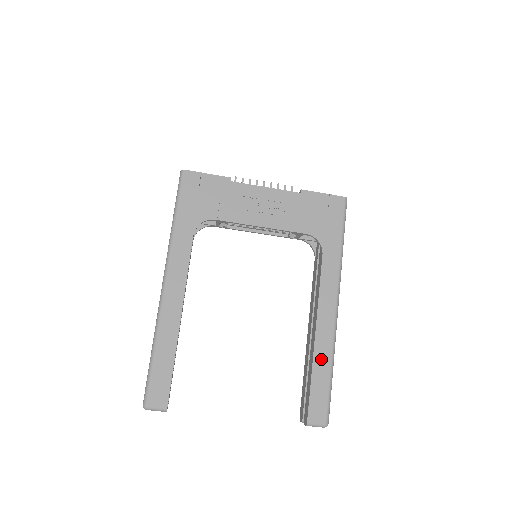
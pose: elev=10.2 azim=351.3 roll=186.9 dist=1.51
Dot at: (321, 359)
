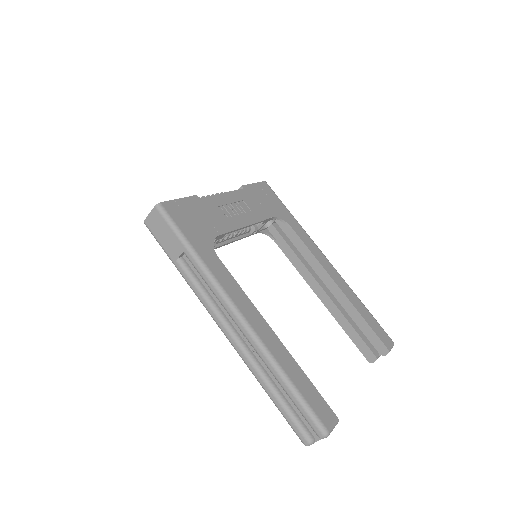
Dot at: (354, 301)
